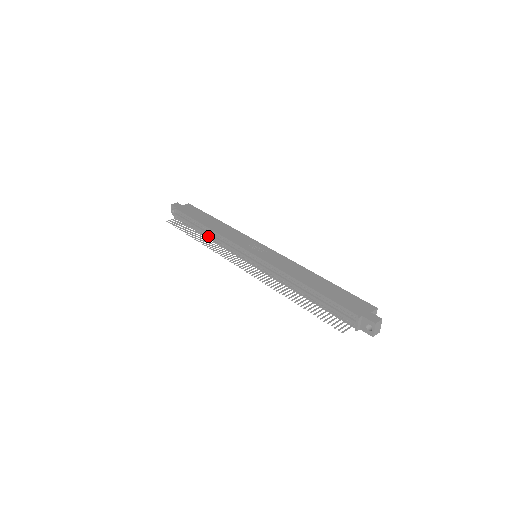
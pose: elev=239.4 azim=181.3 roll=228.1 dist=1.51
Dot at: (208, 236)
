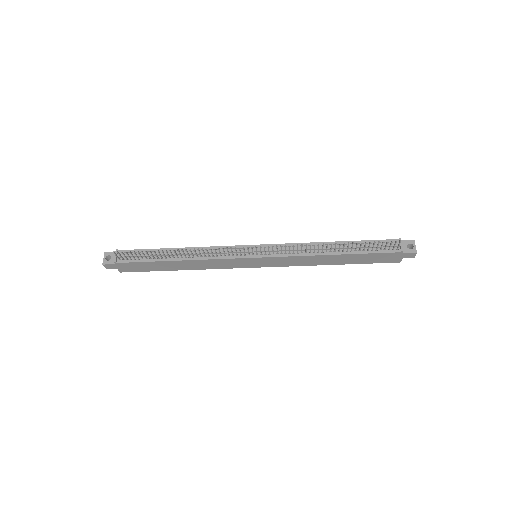
Dot at: (182, 257)
